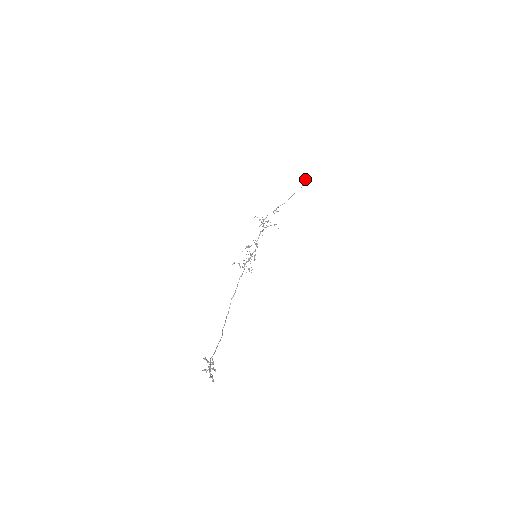
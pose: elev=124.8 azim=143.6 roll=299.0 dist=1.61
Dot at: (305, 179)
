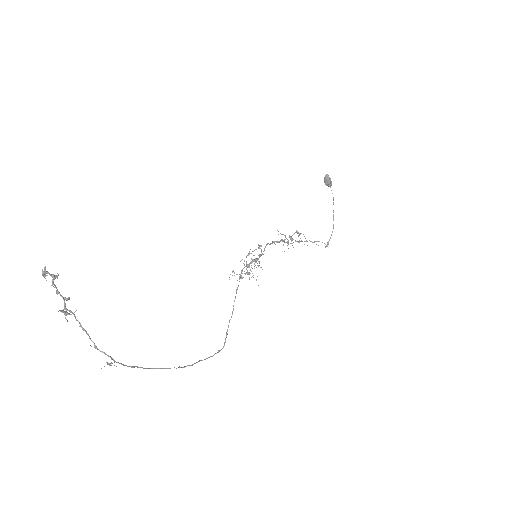
Dot at: (325, 176)
